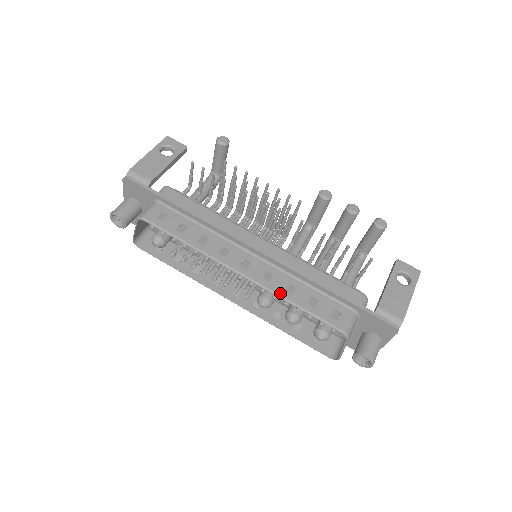
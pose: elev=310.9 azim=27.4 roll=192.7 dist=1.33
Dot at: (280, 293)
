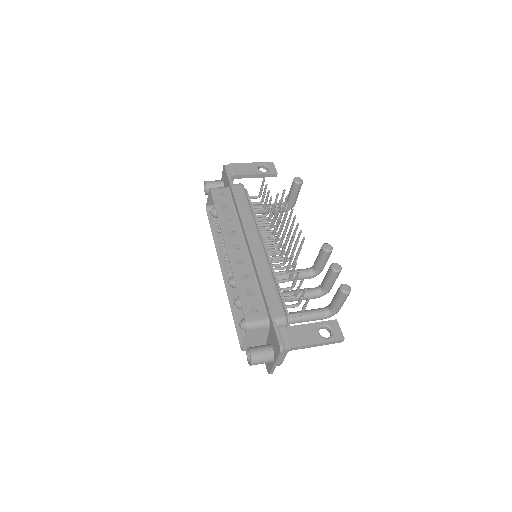
Dot at: (236, 274)
